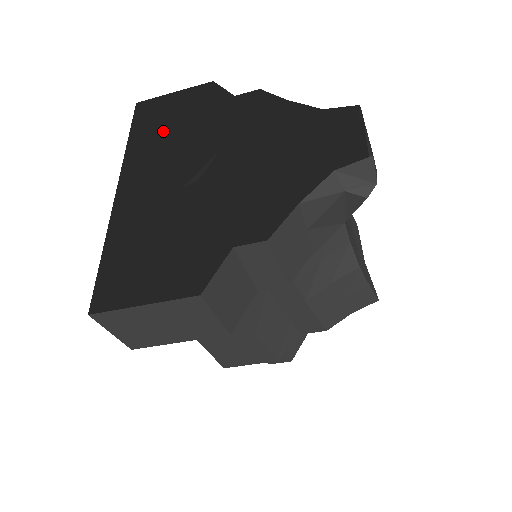
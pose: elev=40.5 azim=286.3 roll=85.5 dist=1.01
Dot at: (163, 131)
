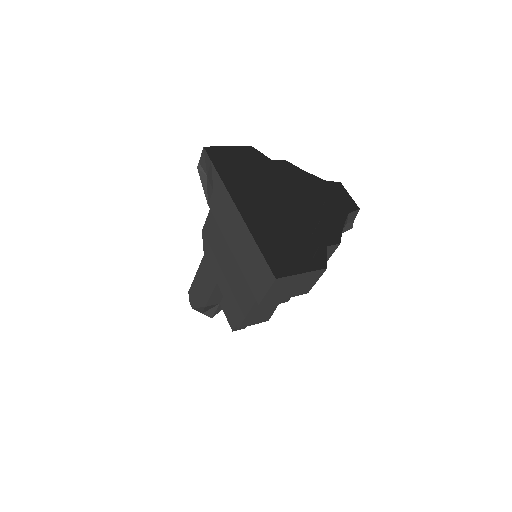
Dot at: occluded
